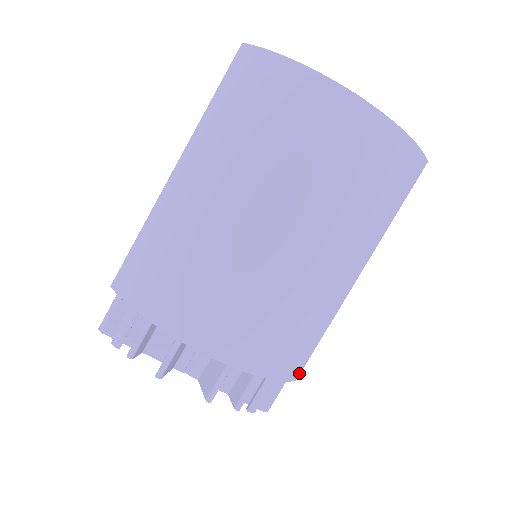
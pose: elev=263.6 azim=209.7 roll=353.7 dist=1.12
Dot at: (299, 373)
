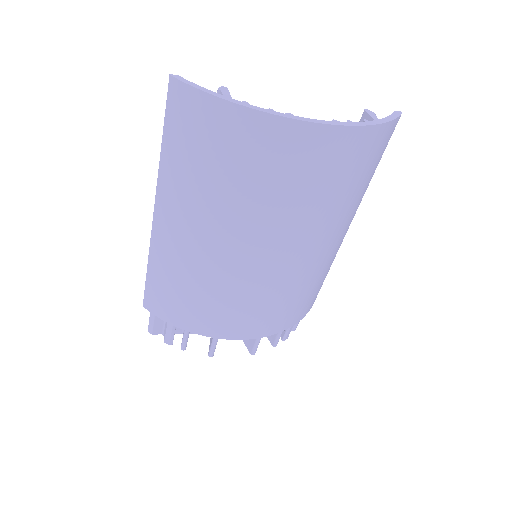
Dot at: (314, 301)
